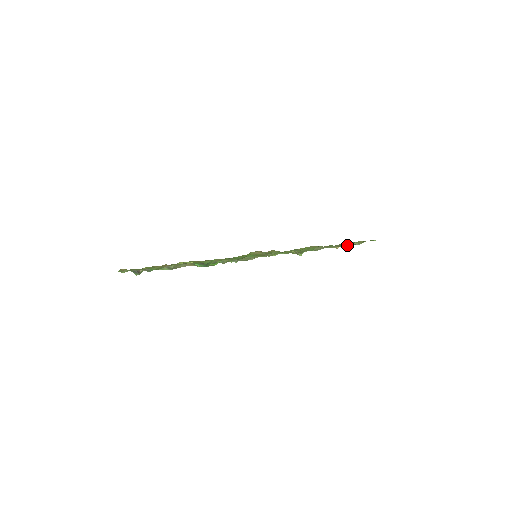
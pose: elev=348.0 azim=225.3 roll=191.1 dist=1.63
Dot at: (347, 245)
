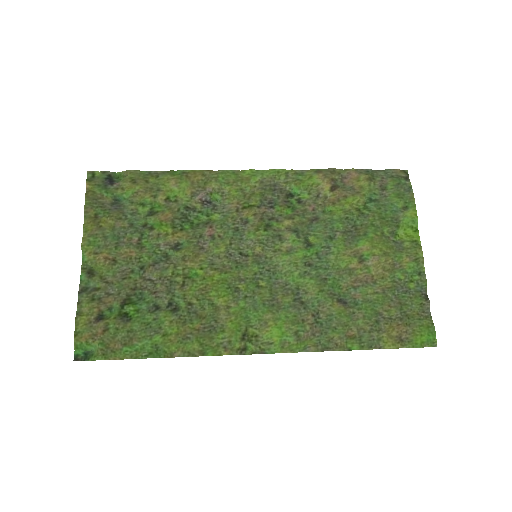
Dot at: (355, 349)
